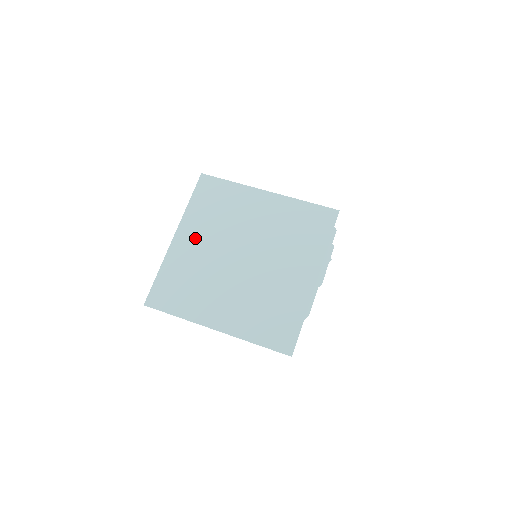
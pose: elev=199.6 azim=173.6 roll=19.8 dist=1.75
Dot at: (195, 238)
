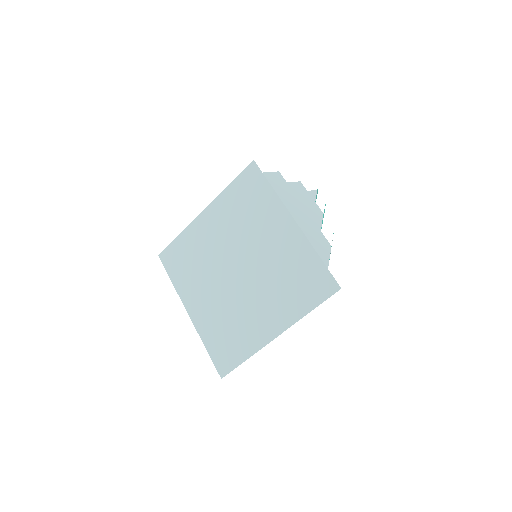
Dot at: (199, 298)
